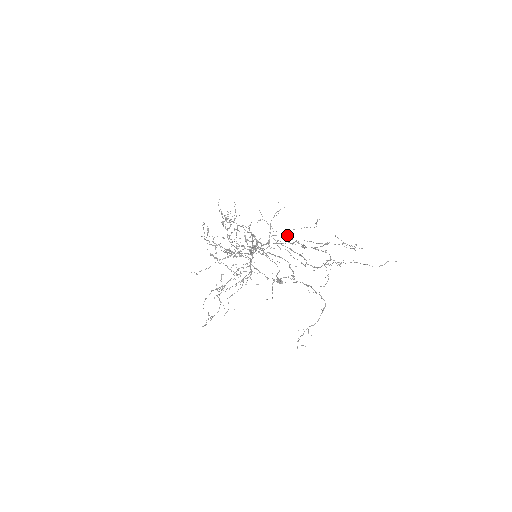
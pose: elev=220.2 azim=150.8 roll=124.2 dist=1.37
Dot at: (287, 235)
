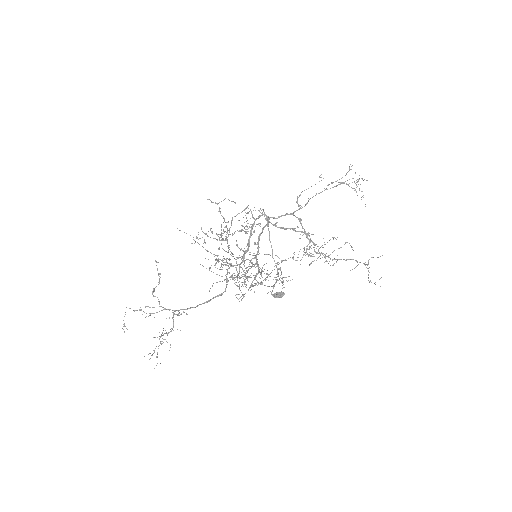
Dot at: (296, 202)
